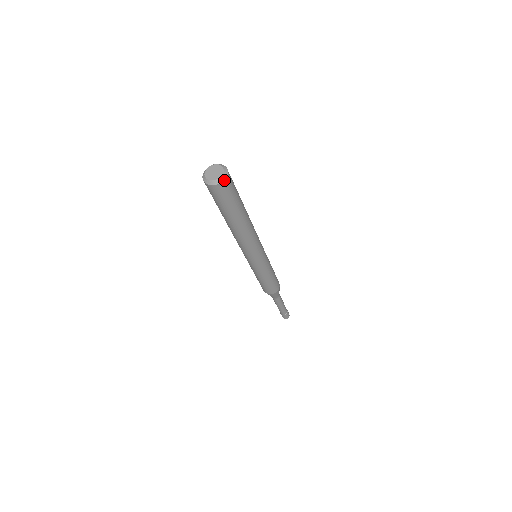
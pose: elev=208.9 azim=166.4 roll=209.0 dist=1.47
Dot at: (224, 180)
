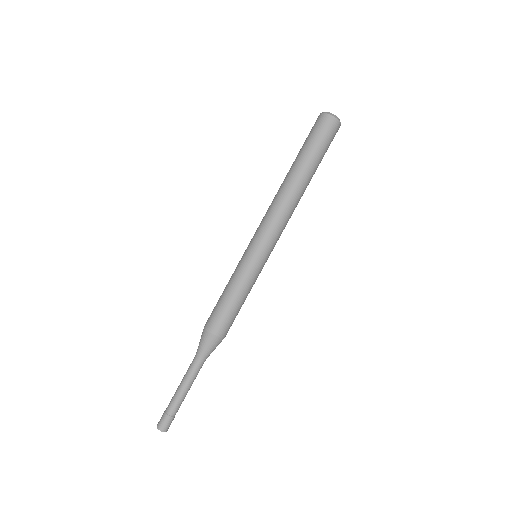
Dot at: (340, 123)
